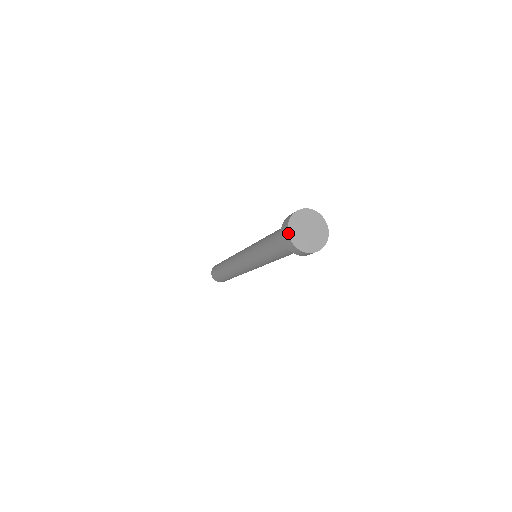
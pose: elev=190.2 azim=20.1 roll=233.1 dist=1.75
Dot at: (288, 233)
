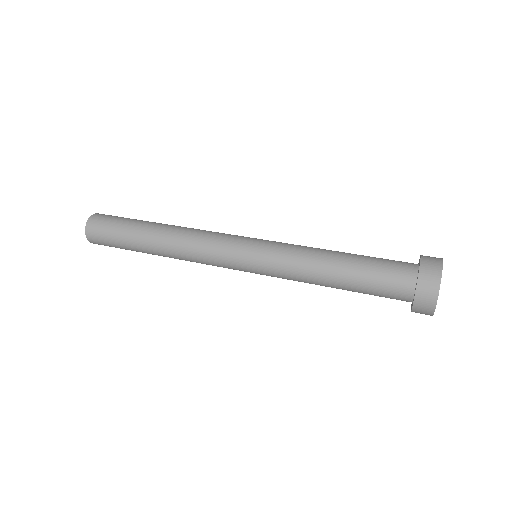
Dot at: occluded
